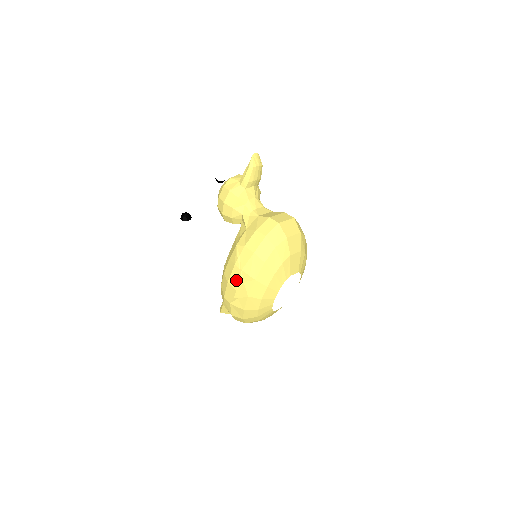
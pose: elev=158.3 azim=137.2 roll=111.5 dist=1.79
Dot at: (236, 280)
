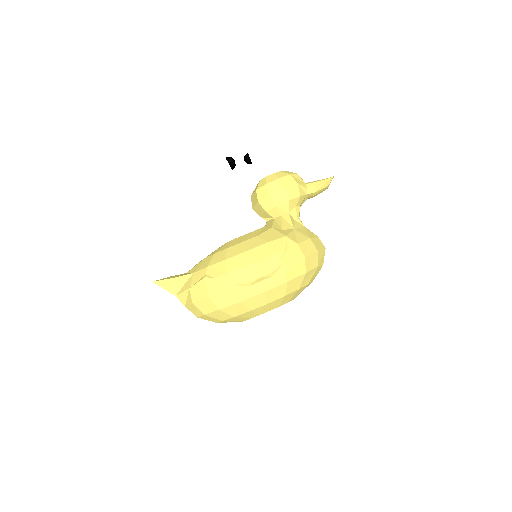
Dot at: (268, 268)
